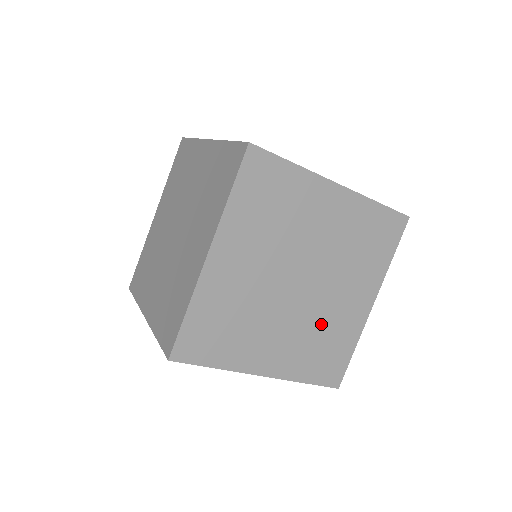
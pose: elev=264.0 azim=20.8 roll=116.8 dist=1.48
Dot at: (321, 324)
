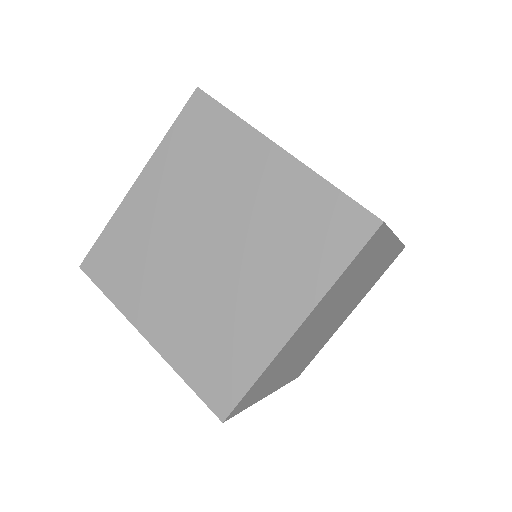
Dot at: (319, 342)
